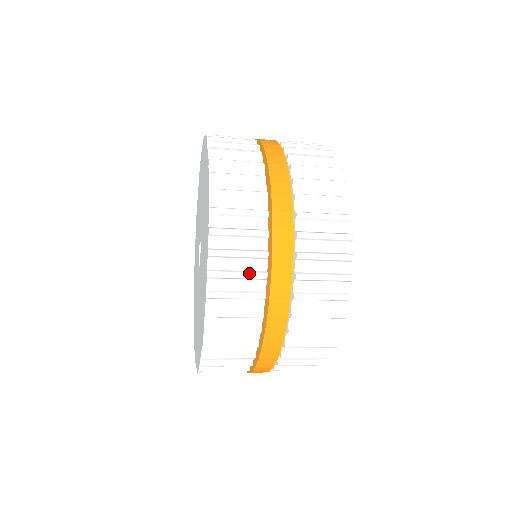
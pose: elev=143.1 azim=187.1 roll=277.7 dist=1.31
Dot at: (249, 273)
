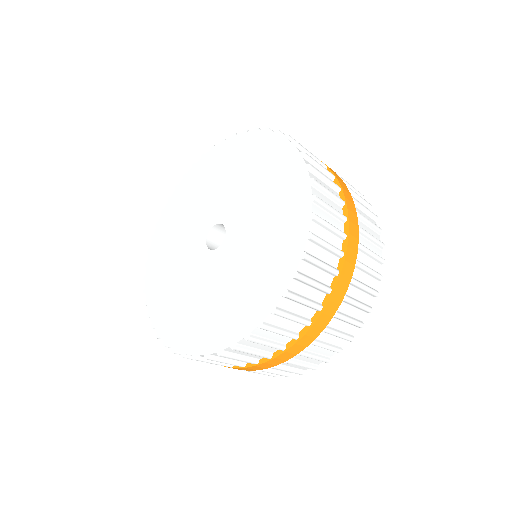
Dot at: occluded
